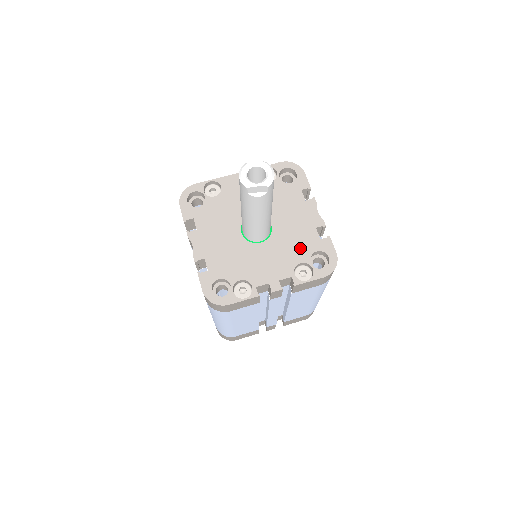
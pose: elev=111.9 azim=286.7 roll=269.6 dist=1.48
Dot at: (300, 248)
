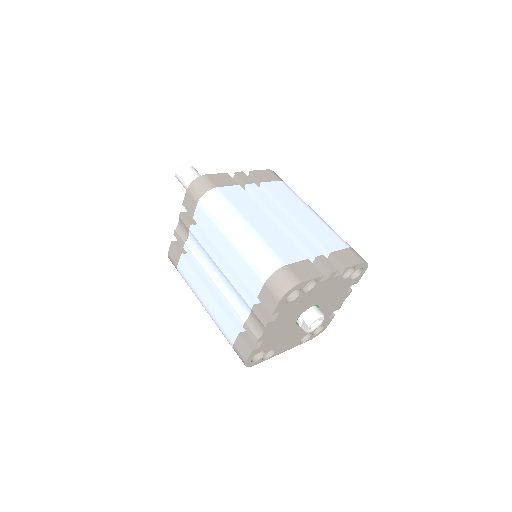
Dot at: occluded
